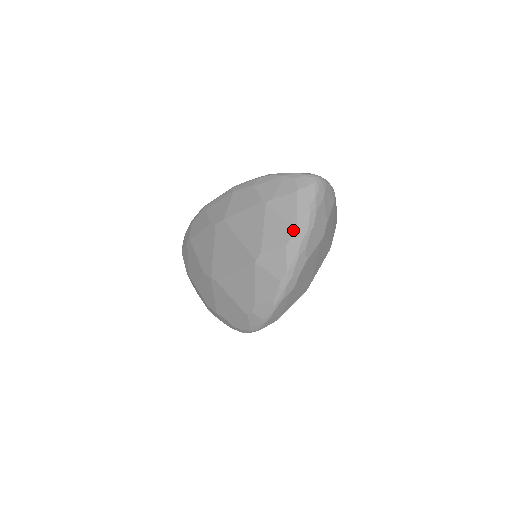
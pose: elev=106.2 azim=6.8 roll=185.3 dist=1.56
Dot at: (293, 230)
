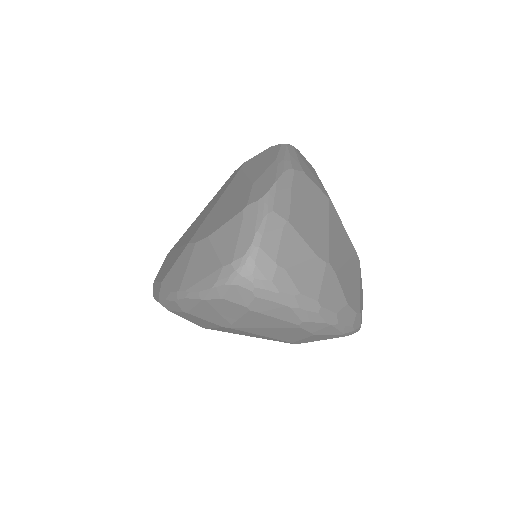
Dot at: (303, 329)
